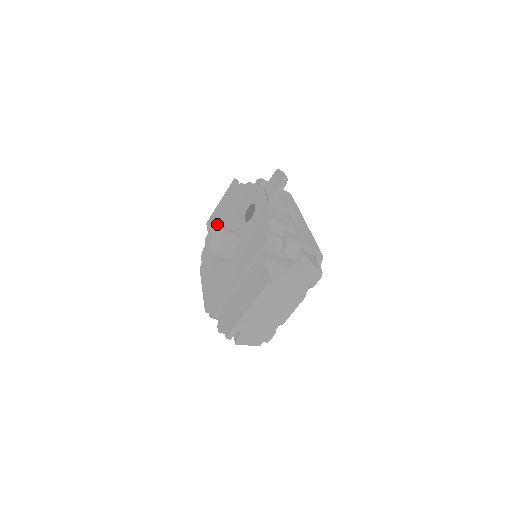
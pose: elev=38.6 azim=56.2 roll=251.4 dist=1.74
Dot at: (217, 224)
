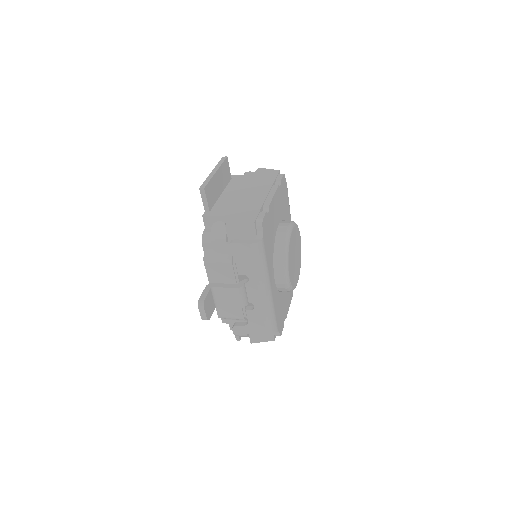
Dot at: occluded
